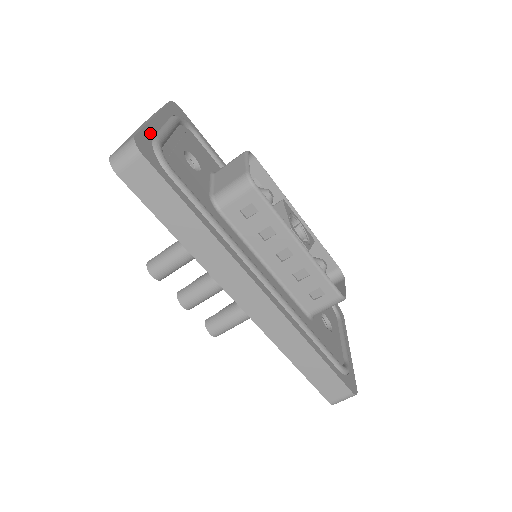
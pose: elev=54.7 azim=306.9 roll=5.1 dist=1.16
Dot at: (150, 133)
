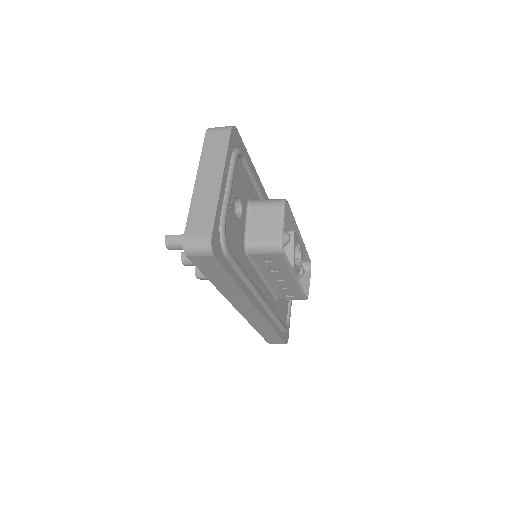
Dot at: (219, 215)
